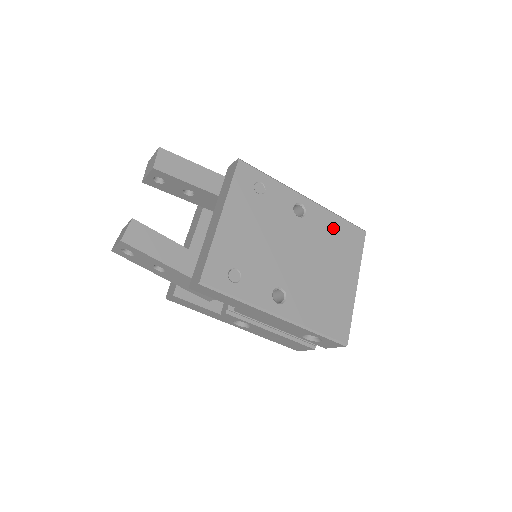
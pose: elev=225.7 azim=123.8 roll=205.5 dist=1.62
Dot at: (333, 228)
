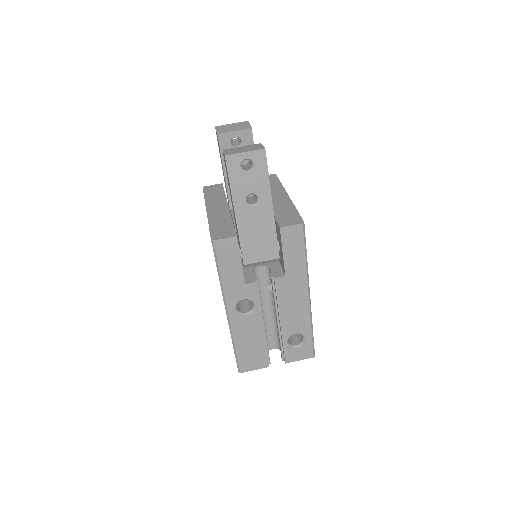
Dot at: occluded
